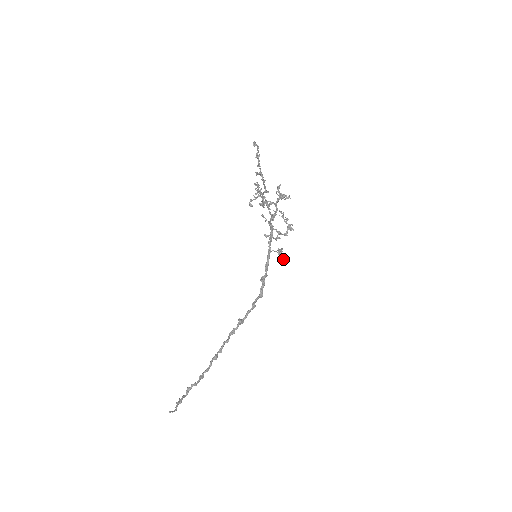
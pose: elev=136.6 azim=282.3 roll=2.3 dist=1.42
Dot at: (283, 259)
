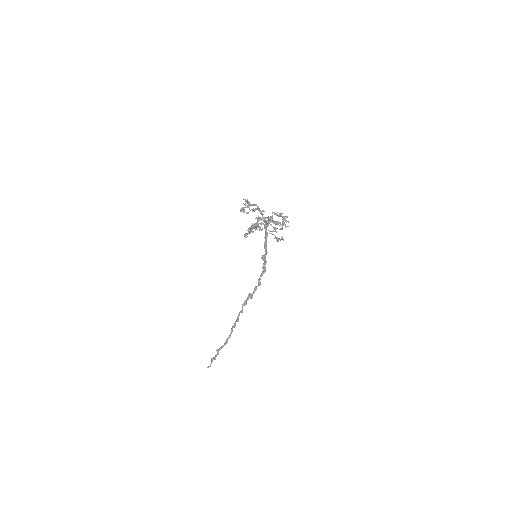
Dot at: occluded
